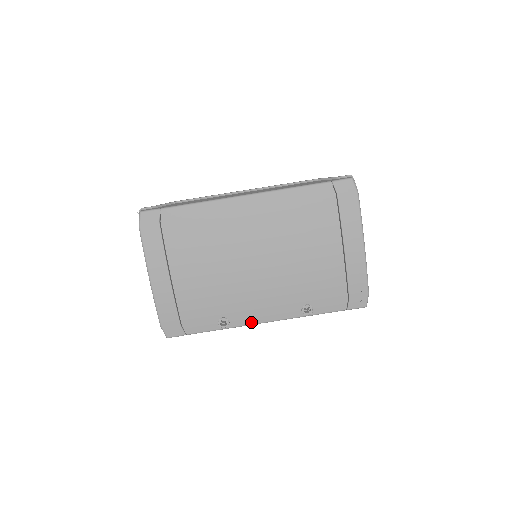
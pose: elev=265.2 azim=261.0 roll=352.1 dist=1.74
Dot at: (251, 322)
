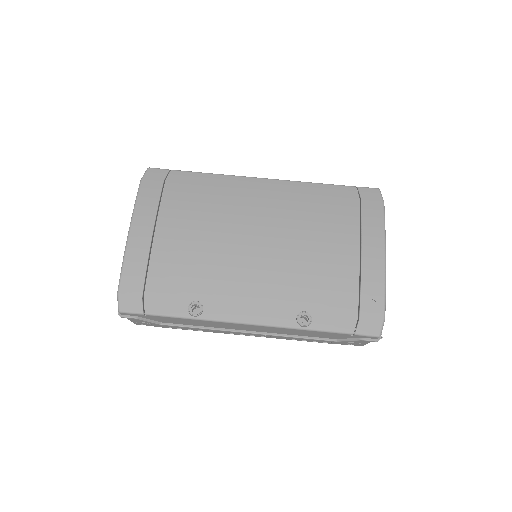
Dot at: (230, 318)
